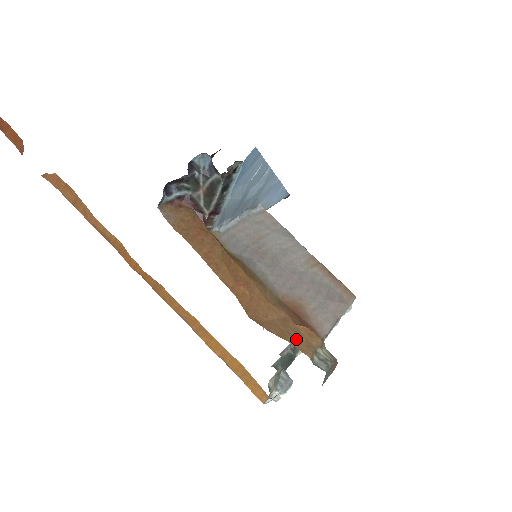
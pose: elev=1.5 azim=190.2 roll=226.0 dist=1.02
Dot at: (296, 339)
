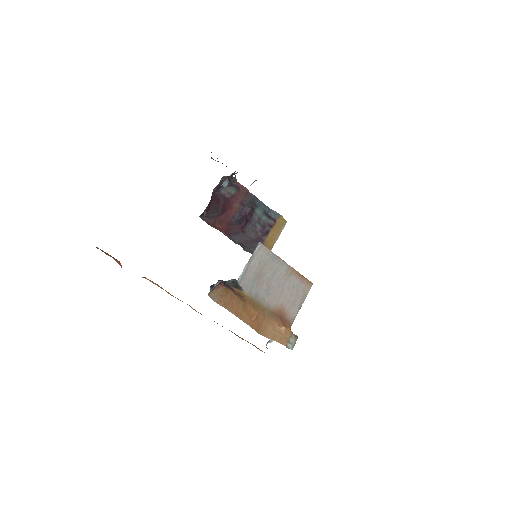
Dot at: (279, 338)
